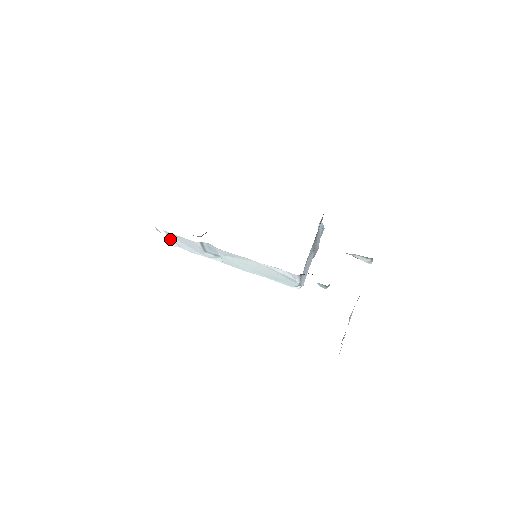
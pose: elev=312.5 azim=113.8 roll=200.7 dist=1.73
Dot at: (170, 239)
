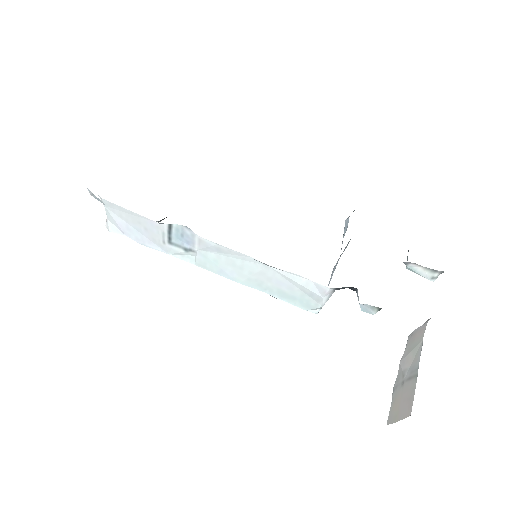
Dot at: (109, 218)
